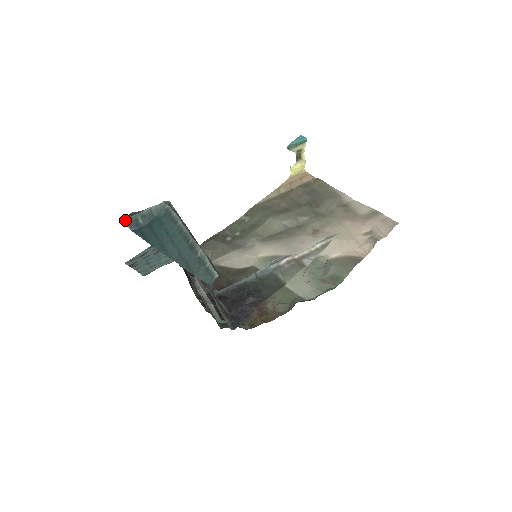
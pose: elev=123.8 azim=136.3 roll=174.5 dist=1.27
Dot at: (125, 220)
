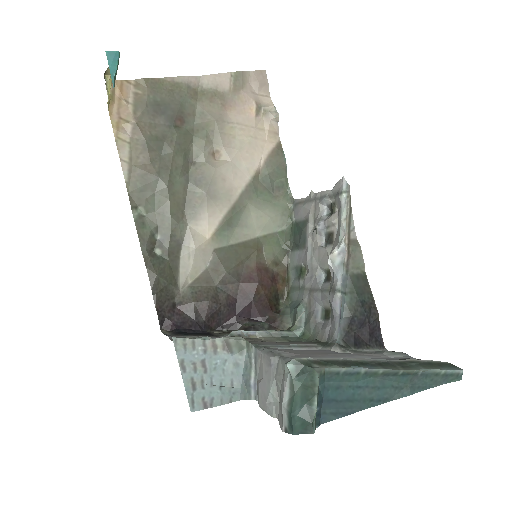
Dot at: occluded
